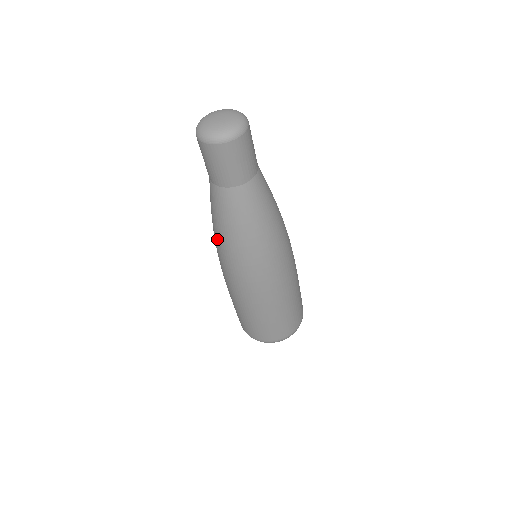
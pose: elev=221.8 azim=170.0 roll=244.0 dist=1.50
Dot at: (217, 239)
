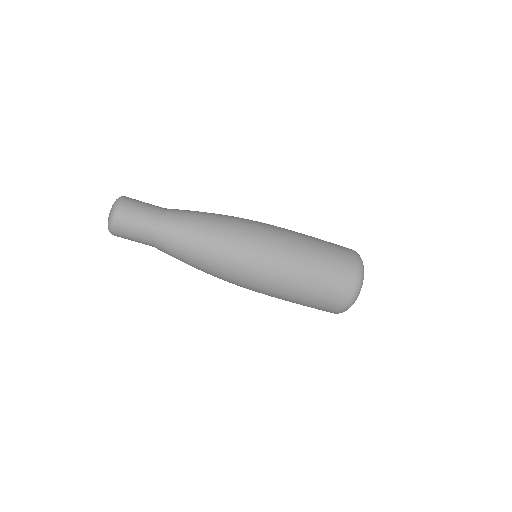
Dot at: occluded
